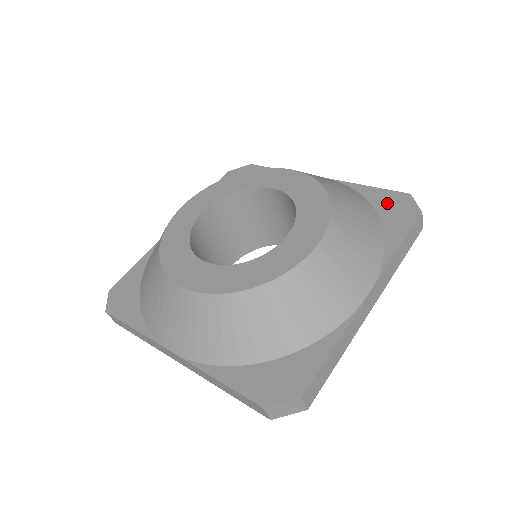
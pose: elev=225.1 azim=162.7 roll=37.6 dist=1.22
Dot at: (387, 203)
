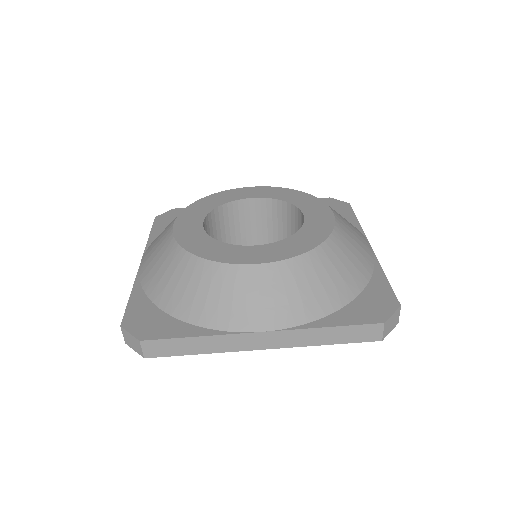
Dot at: occluded
